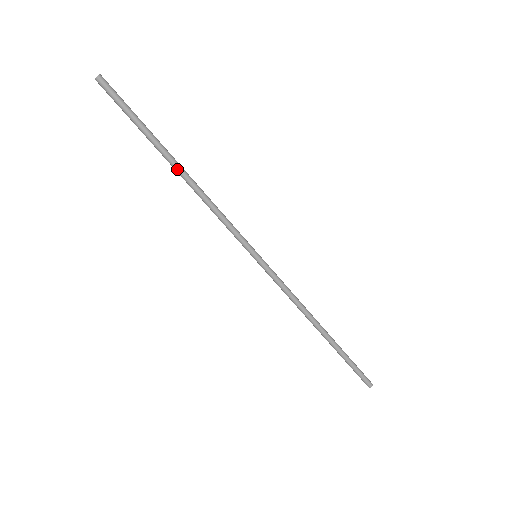
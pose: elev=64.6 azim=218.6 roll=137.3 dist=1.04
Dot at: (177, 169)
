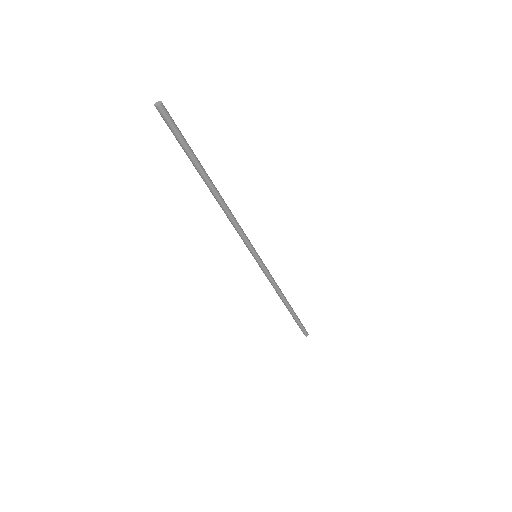
Dot at: (214, 191)
